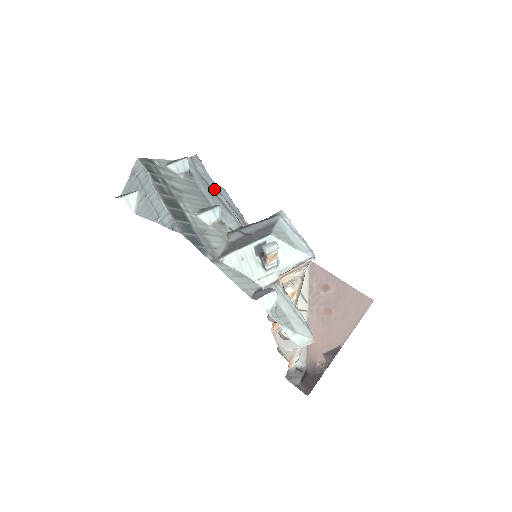
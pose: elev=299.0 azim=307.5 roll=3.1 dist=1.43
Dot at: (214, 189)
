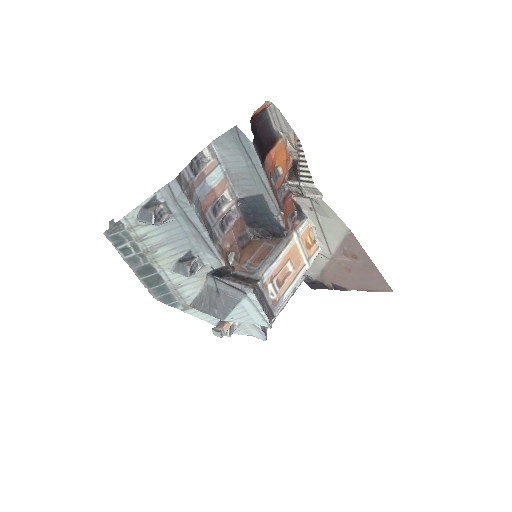
Dot at: (197, 227)
